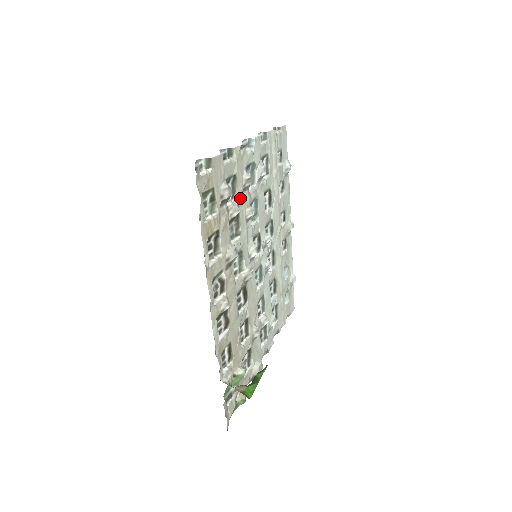
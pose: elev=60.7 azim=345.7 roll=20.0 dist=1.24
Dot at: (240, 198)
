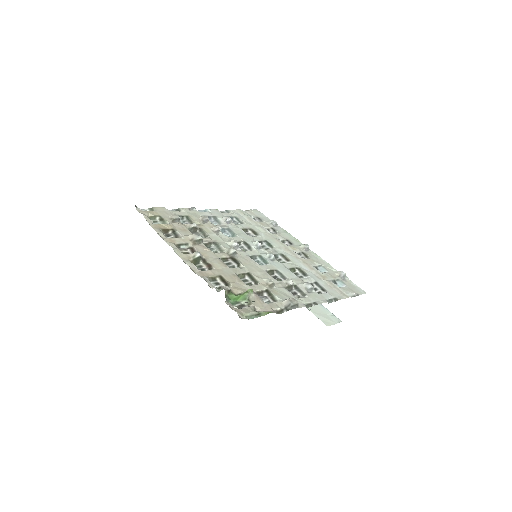
Dot at: (199, 224)
